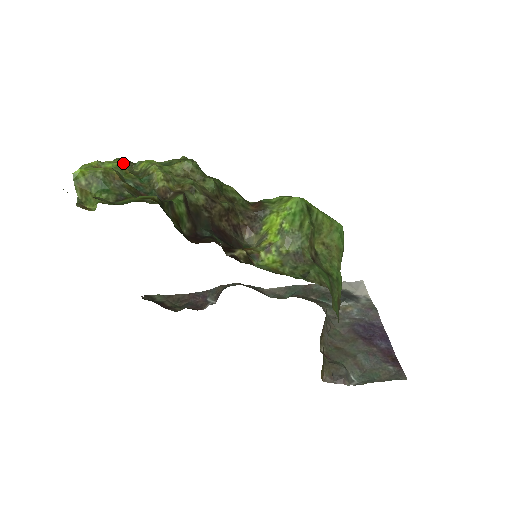
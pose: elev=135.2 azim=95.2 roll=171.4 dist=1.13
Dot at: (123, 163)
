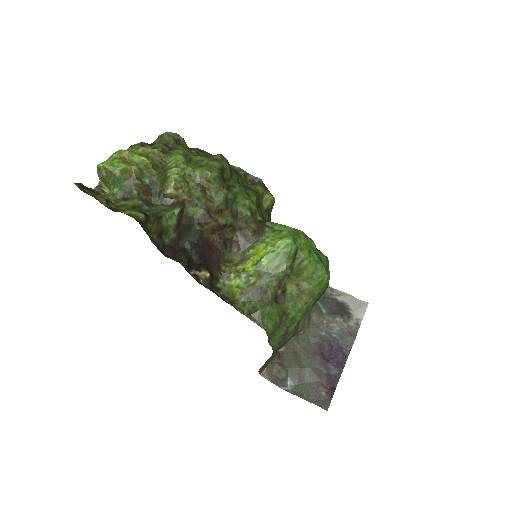
Dot at: (156, 153)
